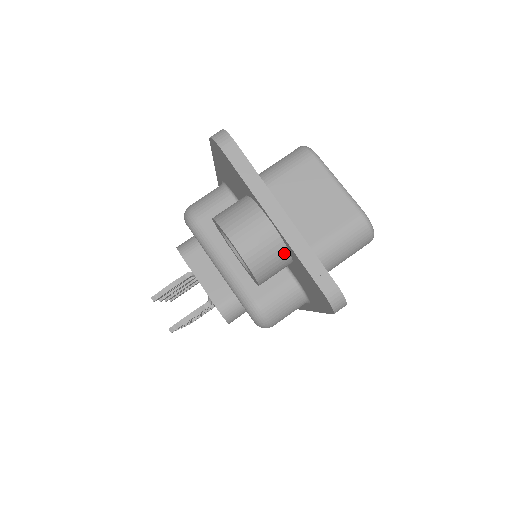
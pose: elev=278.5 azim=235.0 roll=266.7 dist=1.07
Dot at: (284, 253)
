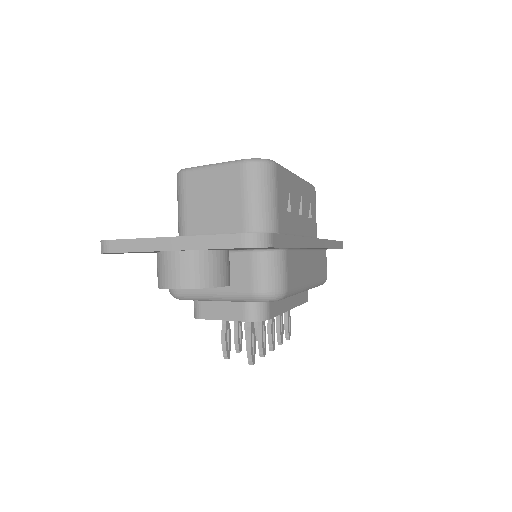
Dot at: (206, 255)
